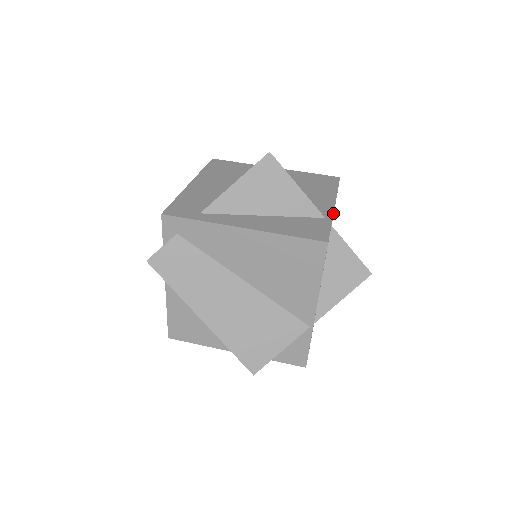
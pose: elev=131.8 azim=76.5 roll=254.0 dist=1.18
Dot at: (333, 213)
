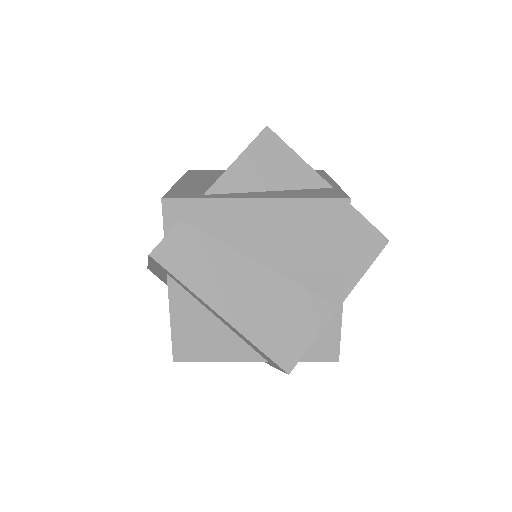
Dot at: (338, 185)
